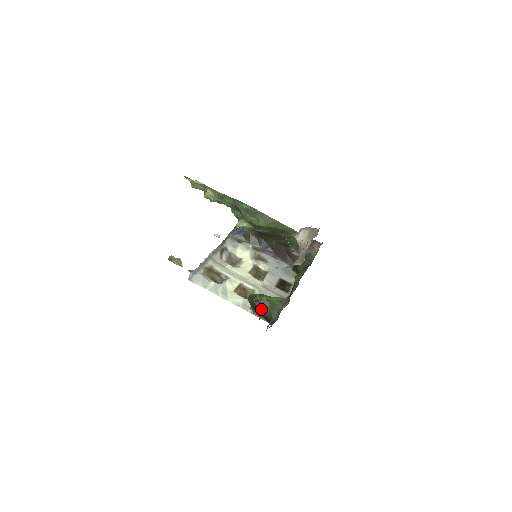
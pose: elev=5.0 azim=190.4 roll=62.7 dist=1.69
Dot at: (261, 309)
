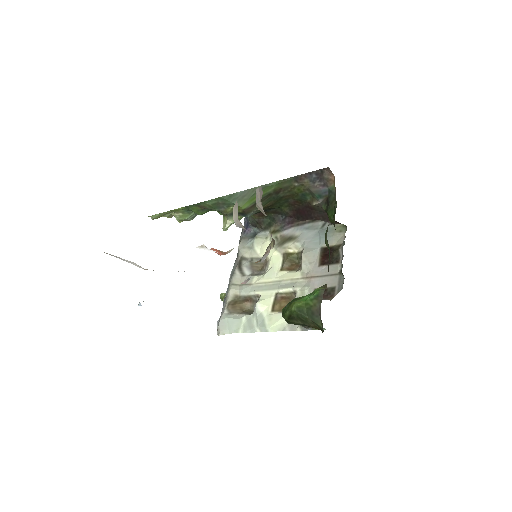
Dot at: (302, 323)
